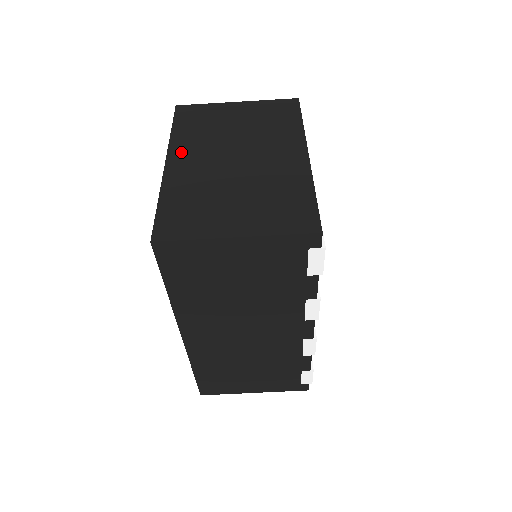
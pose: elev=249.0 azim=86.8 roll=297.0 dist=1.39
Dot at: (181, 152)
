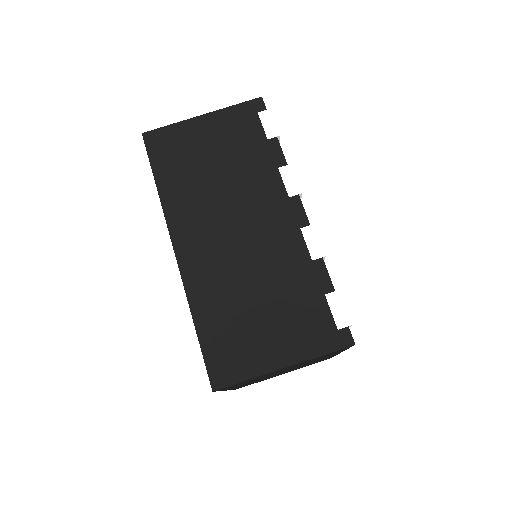
Dot at: occluded
